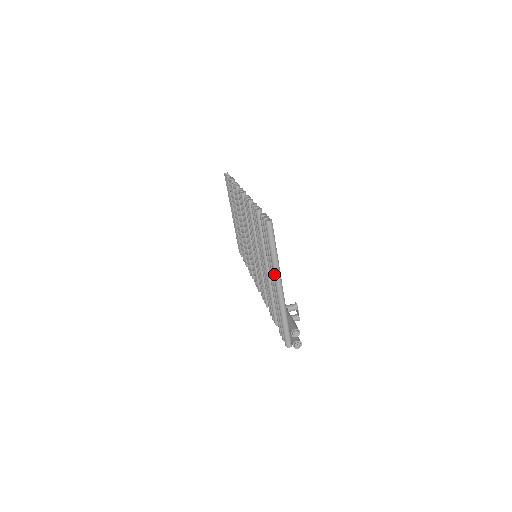
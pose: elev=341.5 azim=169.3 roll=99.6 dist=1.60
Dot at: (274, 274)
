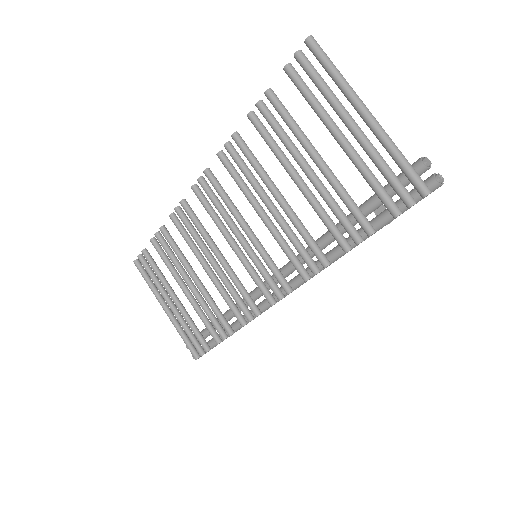
Dot at: (353, 97)
